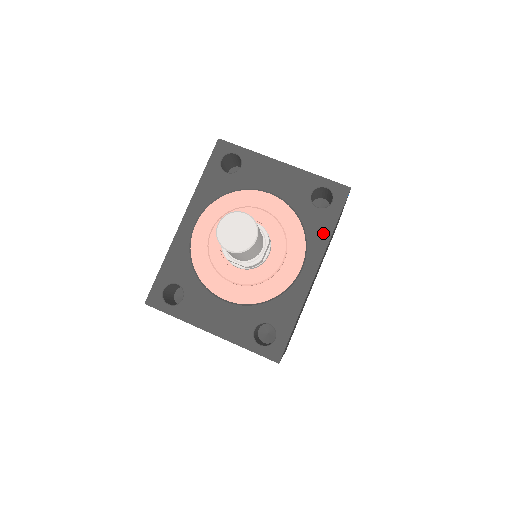
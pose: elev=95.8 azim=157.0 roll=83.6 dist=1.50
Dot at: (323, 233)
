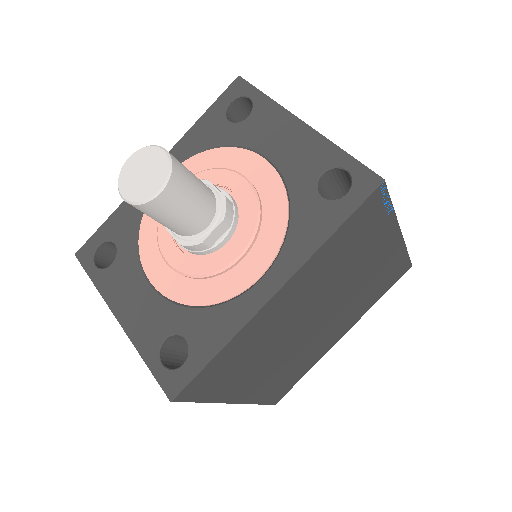
Dot at: (312, 236)
